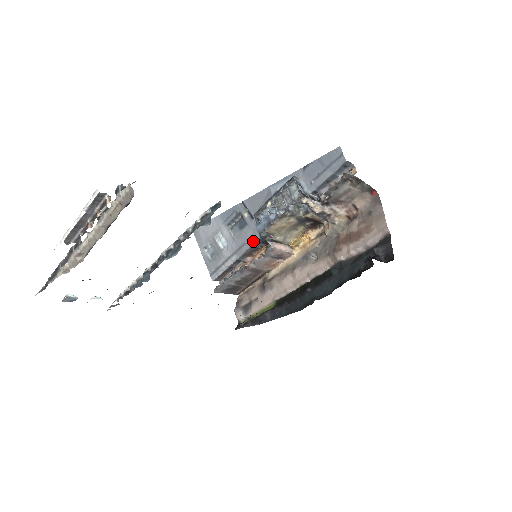
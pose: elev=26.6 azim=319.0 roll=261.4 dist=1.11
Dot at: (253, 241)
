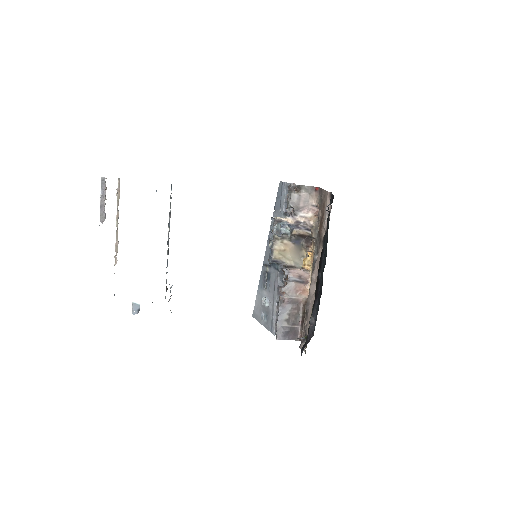
Dot at: (277, 278)
